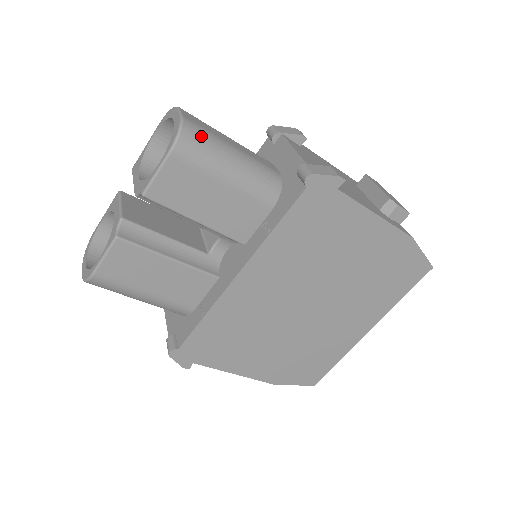
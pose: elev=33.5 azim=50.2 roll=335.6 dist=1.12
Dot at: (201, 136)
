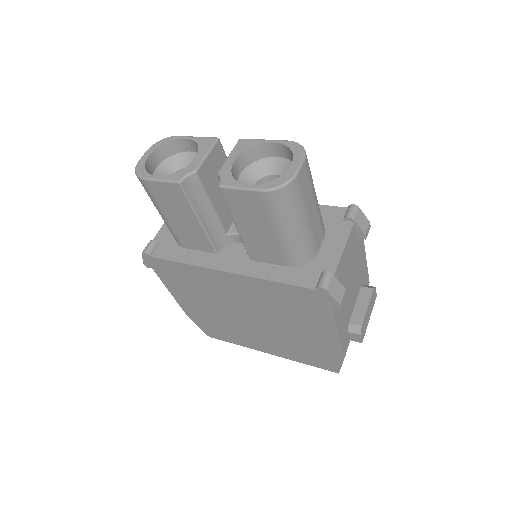
Dot at: (293, 198)
